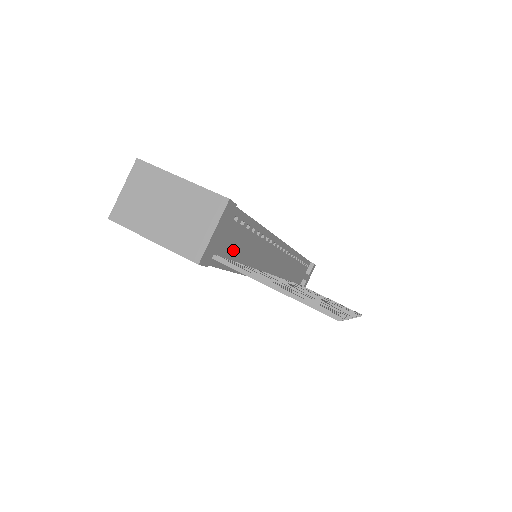
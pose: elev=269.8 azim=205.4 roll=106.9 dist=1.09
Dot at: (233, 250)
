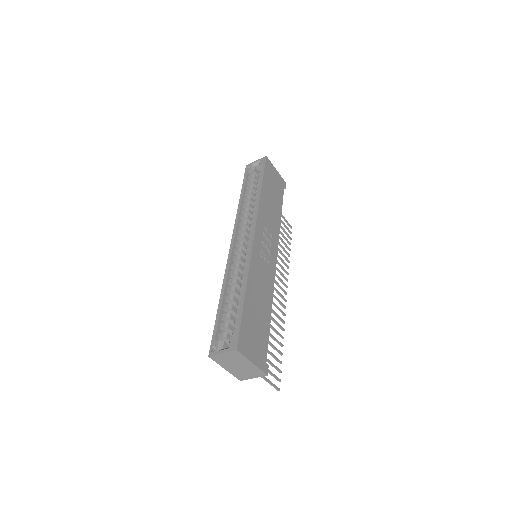
Dot at: occluded
